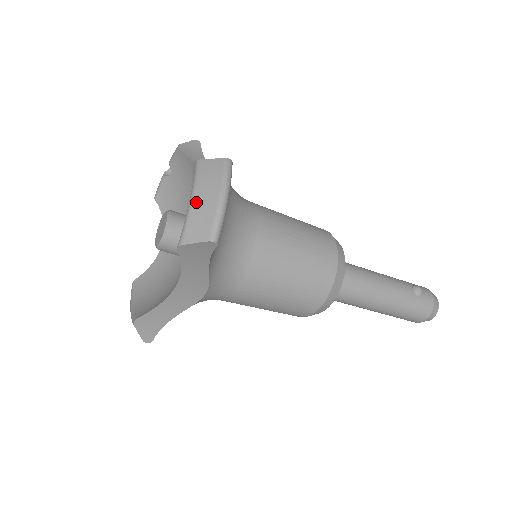
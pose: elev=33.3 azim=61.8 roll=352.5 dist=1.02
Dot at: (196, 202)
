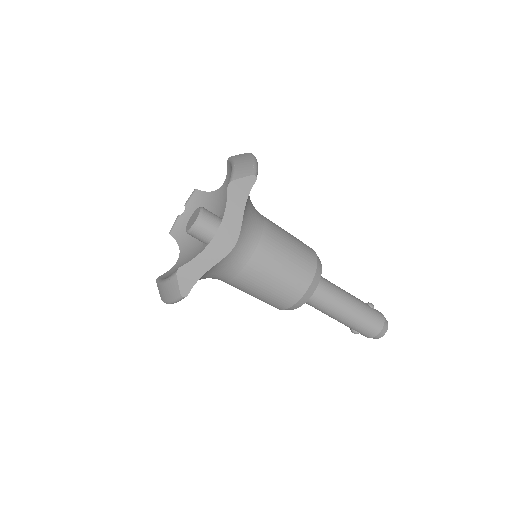
Dot at: (238, 164)
